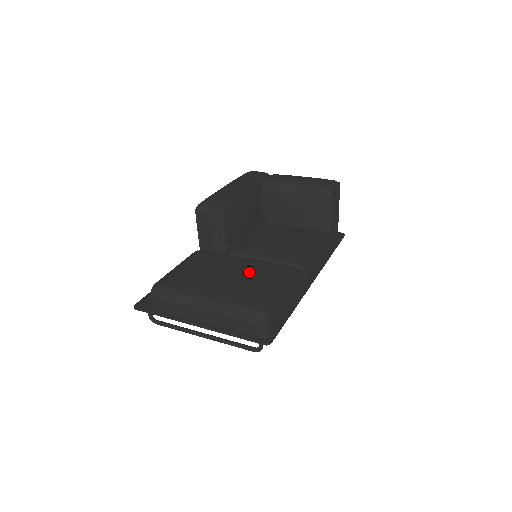
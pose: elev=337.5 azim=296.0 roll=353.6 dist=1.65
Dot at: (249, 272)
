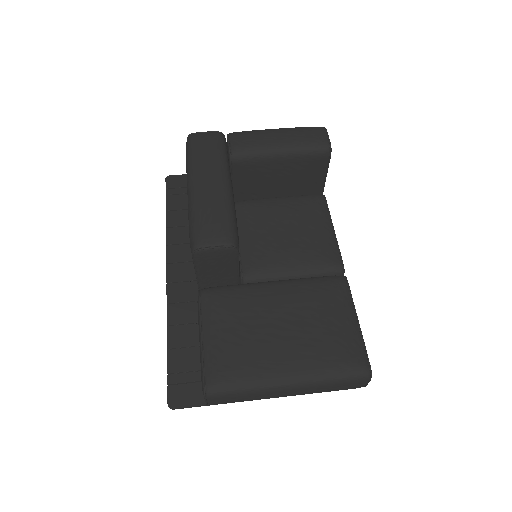
Dot at: (303, 312)
